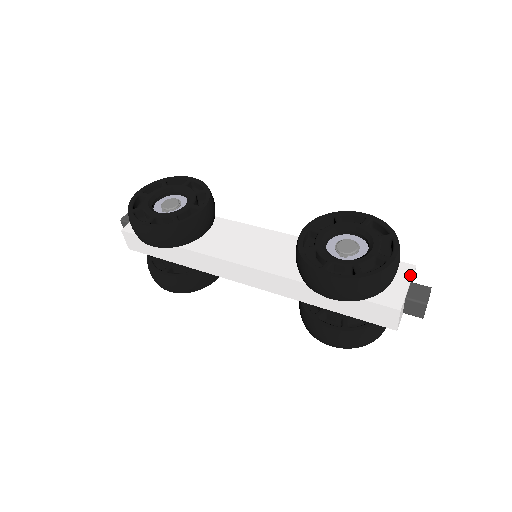
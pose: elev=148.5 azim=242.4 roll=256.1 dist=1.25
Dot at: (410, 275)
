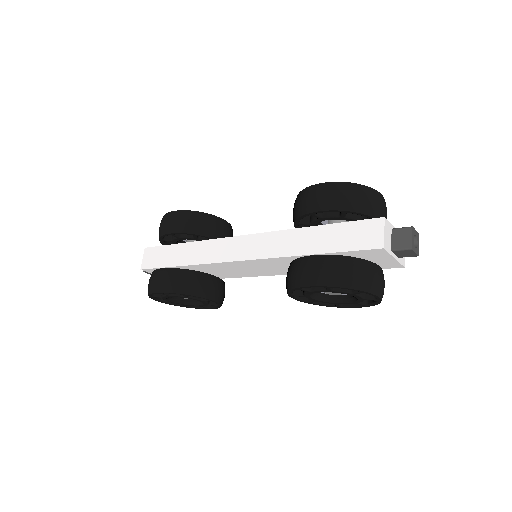
Dot at: occluded
